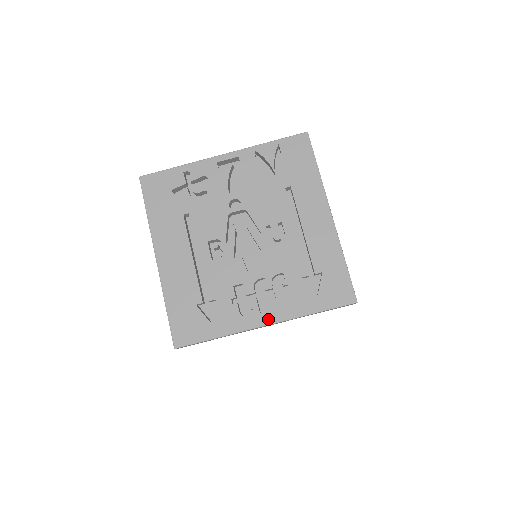
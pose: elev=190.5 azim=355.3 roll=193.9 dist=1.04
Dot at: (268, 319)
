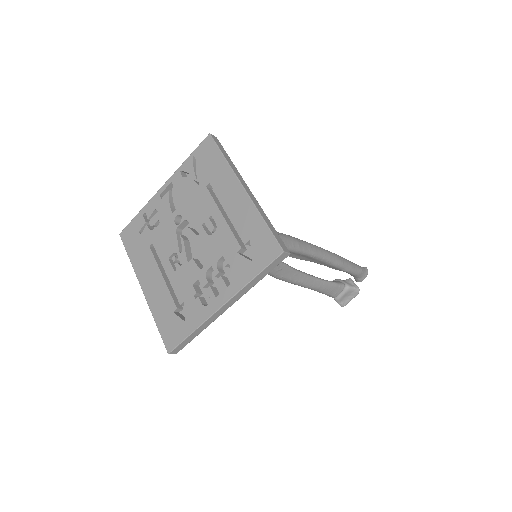
Dot at: (222, 300)
